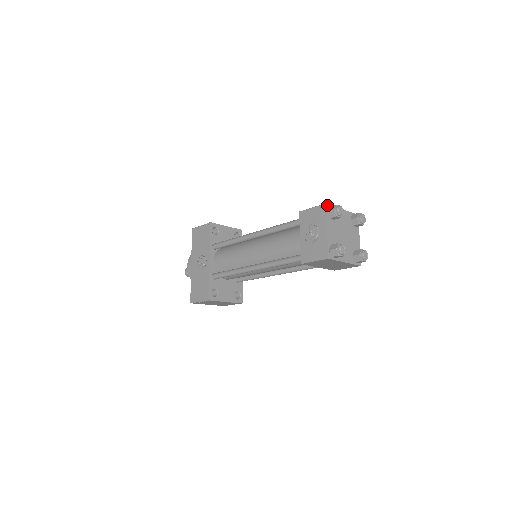
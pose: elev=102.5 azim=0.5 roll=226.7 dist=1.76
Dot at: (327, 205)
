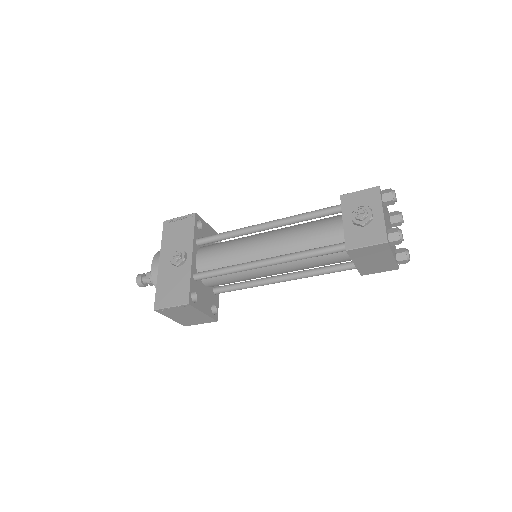
Dot at: occluded
